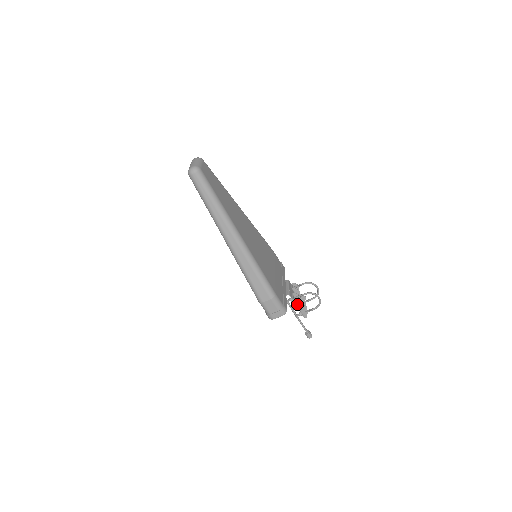
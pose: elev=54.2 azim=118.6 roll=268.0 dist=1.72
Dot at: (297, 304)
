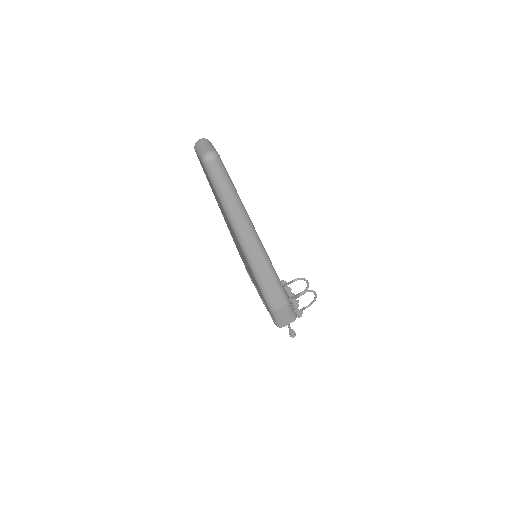
Dot at: (295, 304)
